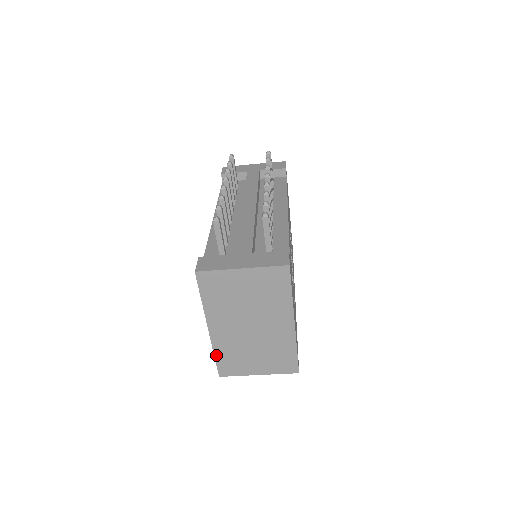
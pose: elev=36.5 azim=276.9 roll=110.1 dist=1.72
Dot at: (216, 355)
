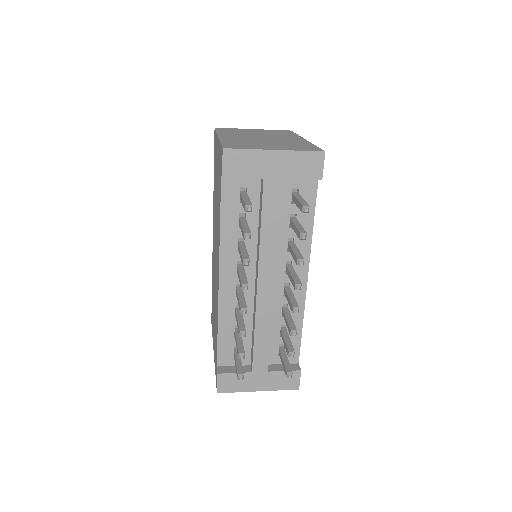
Dot at: occluded
